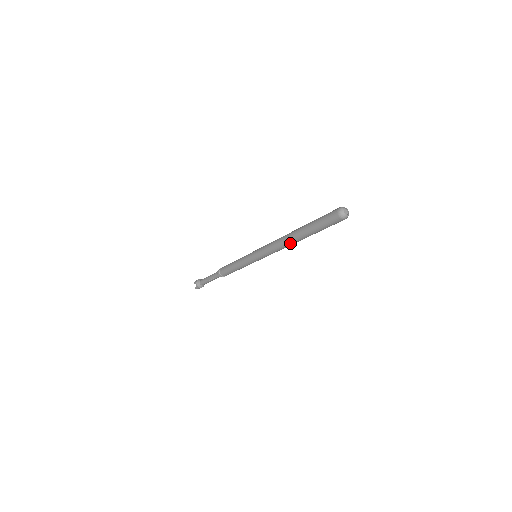
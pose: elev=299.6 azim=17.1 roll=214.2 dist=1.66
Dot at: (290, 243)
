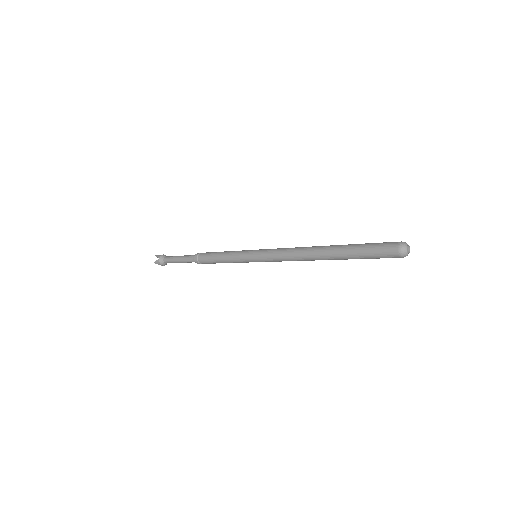
Dot at: occluded
